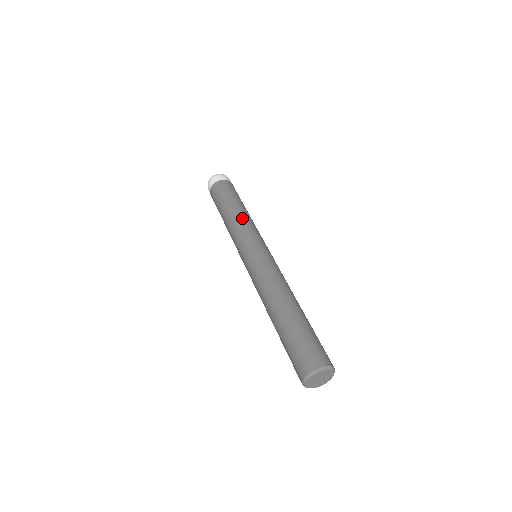
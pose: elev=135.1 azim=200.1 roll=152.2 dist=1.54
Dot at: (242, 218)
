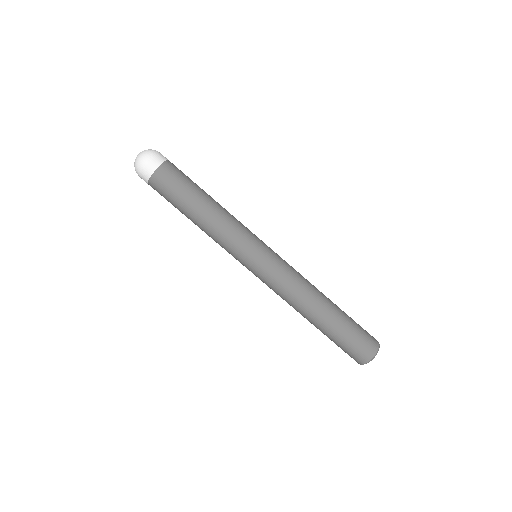
Dot at: (212, 234)
